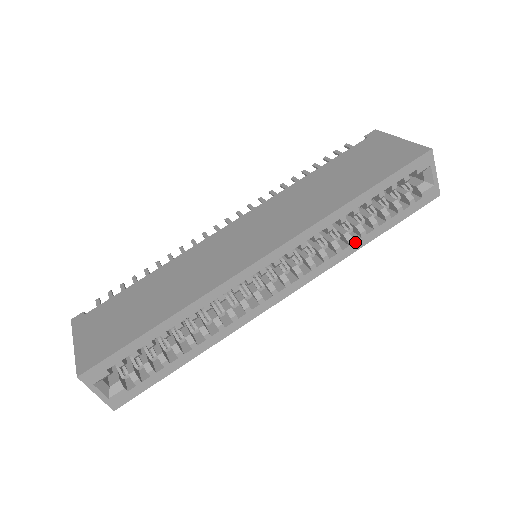
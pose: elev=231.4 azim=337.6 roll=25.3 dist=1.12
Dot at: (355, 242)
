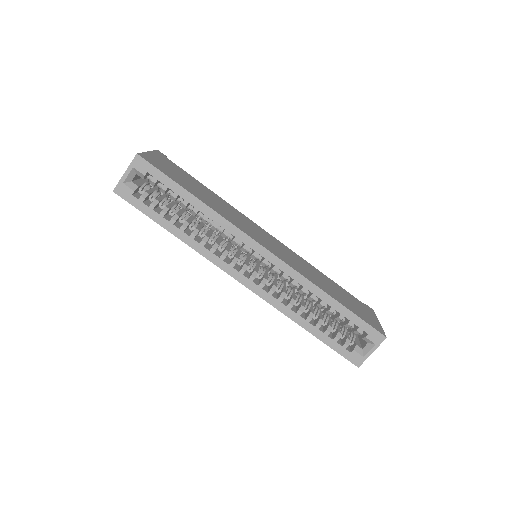
Dot at: (300, 316)
